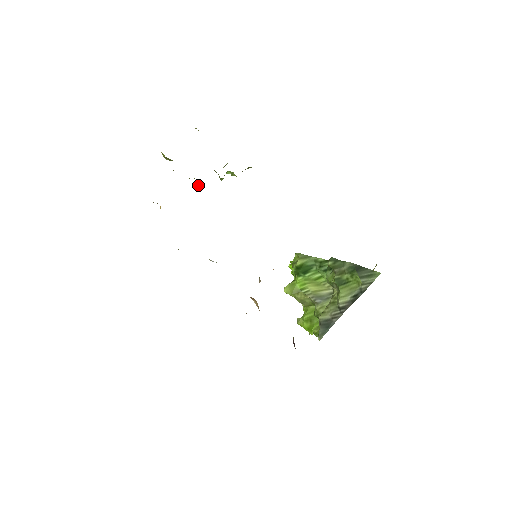
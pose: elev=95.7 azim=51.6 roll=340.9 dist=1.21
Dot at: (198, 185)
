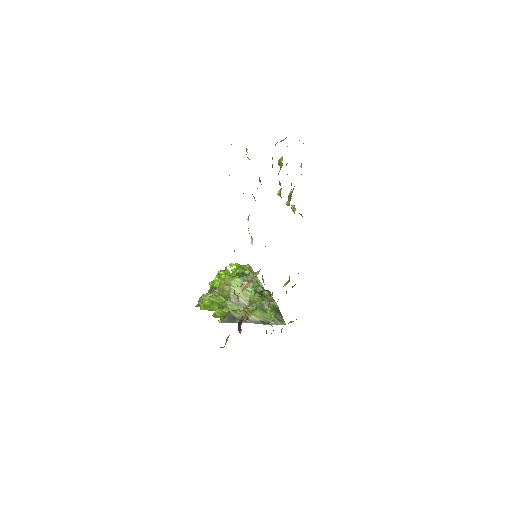
Dot at: (277, 194)
